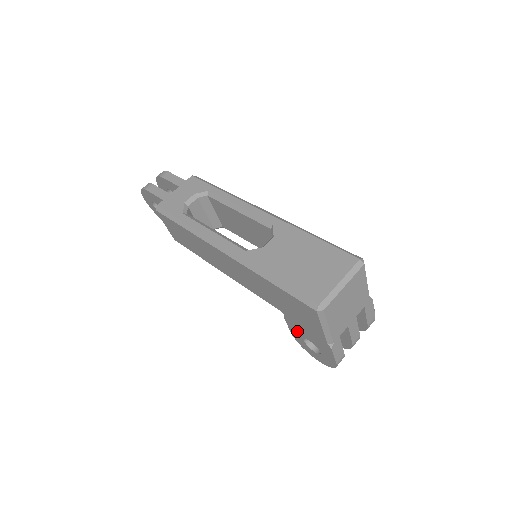
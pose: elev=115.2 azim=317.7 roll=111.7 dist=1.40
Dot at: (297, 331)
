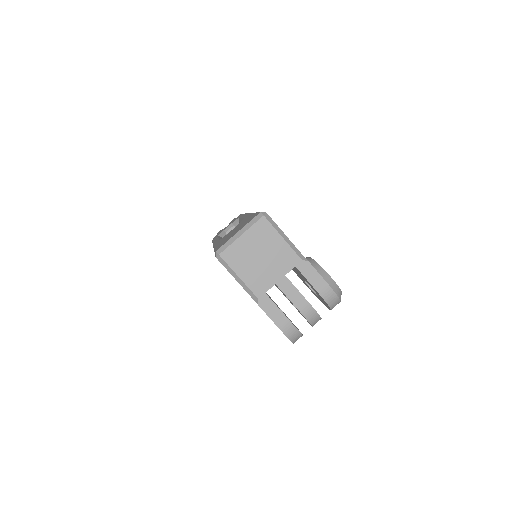
Dot at: occluded
